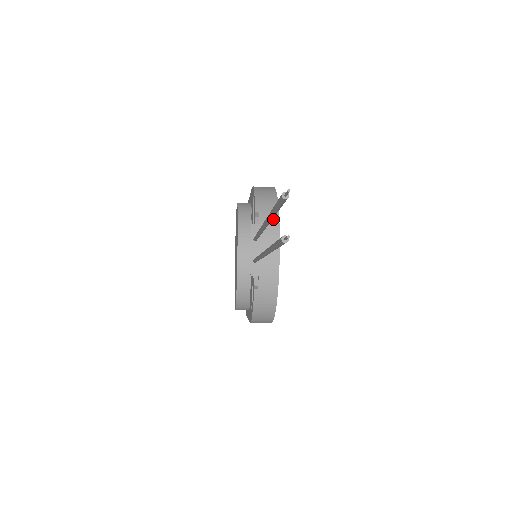
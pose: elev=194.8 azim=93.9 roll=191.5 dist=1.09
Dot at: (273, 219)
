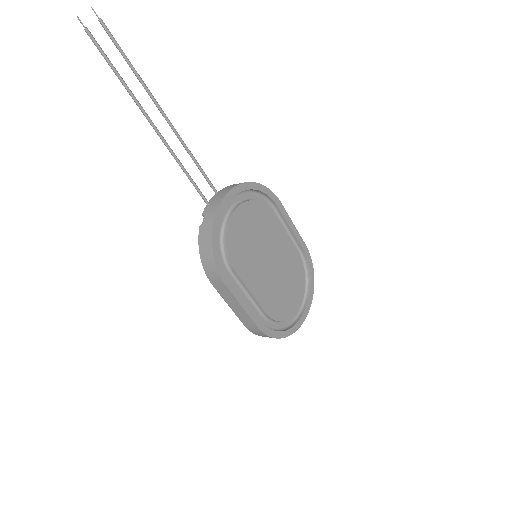
Dot at: (237, 184)
